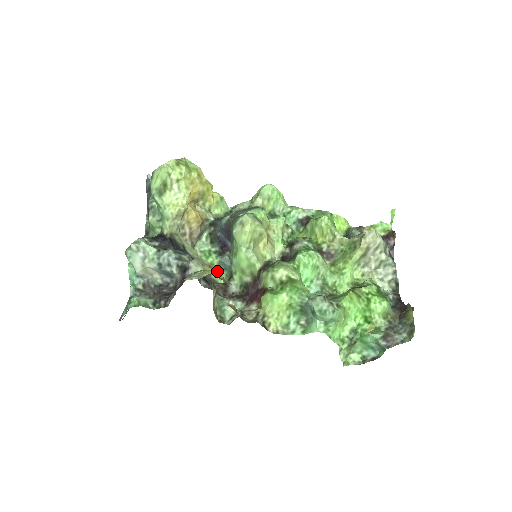
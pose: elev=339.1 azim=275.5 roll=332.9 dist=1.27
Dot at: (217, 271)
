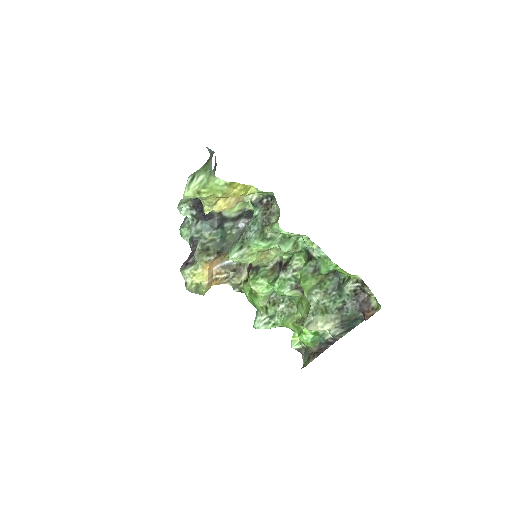
Dot at: occluded
